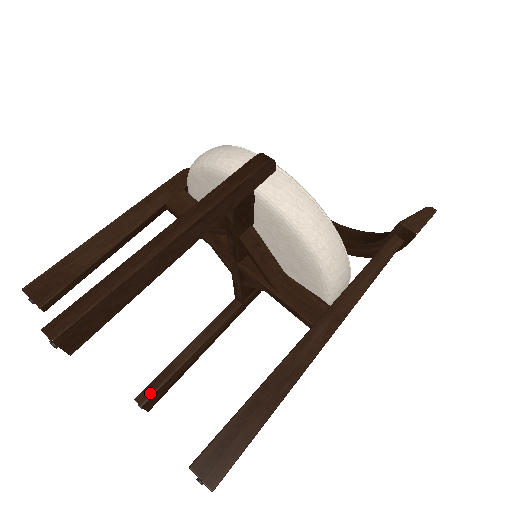
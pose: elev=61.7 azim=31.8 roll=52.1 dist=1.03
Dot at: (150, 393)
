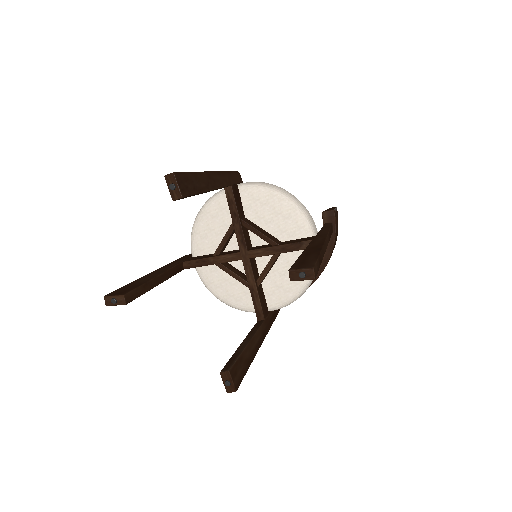
Dot at: (230, 365)
